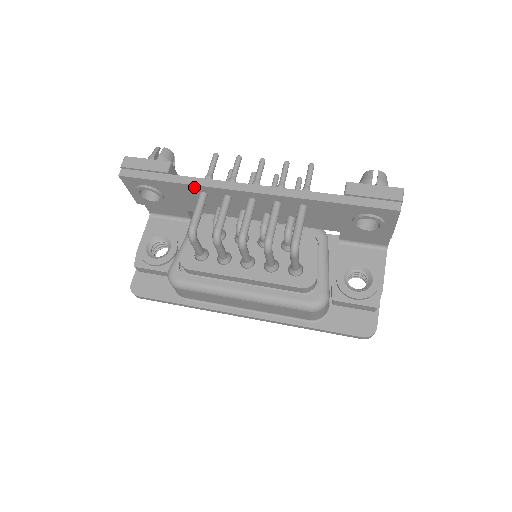
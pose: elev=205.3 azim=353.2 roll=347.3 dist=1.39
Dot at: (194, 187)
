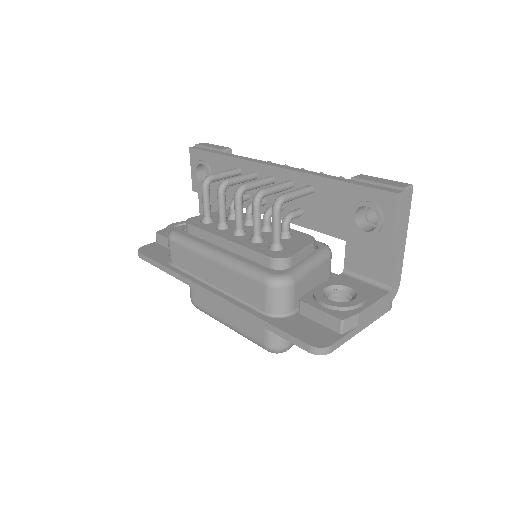
Dot at: (234, 161)
